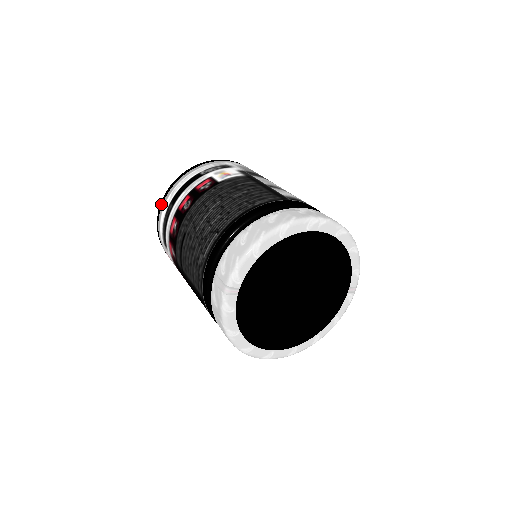
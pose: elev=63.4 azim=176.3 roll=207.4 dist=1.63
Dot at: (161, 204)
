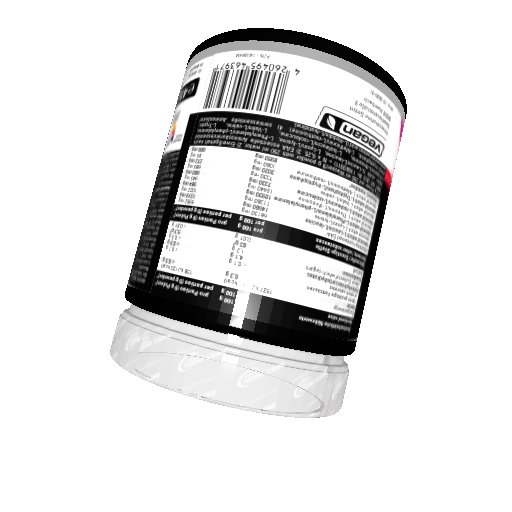
Dot at: occluded
